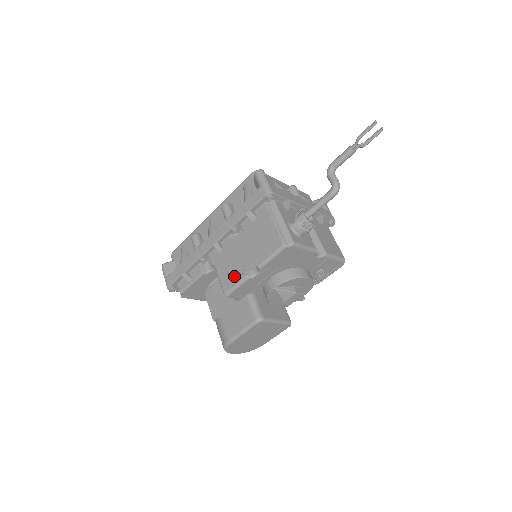
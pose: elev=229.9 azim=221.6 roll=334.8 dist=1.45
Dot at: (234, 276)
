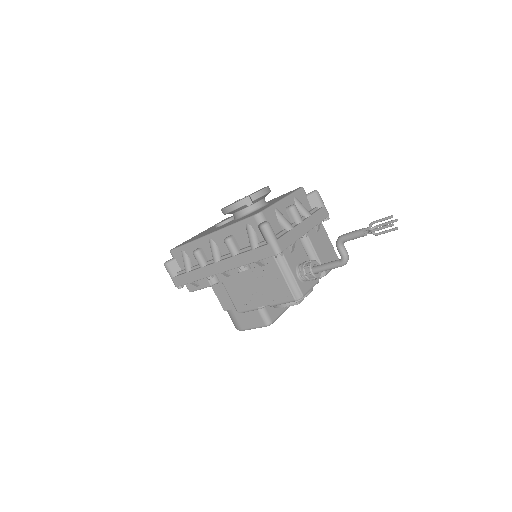
Dot at: (246, 303)
